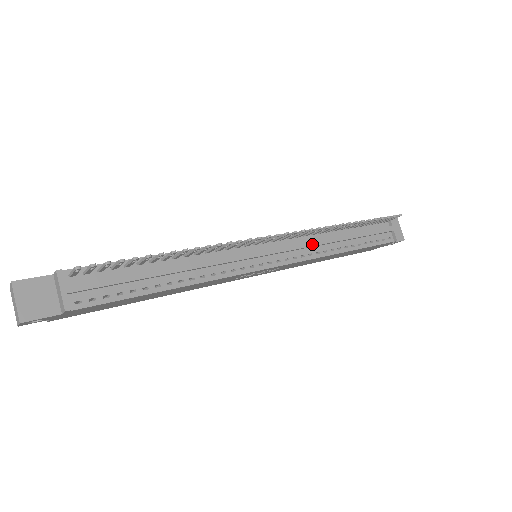
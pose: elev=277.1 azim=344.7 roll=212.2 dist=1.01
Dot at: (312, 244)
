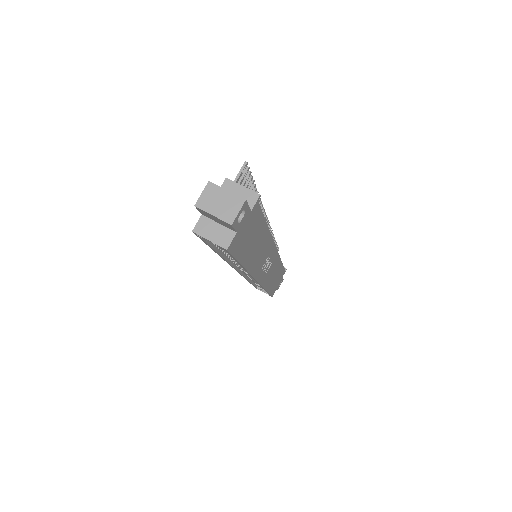
Dot at: occluded
